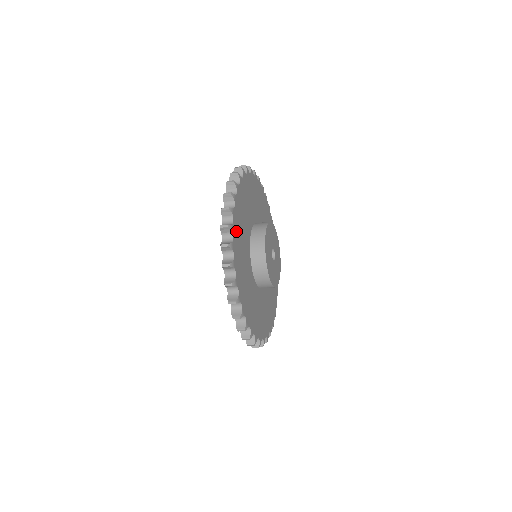
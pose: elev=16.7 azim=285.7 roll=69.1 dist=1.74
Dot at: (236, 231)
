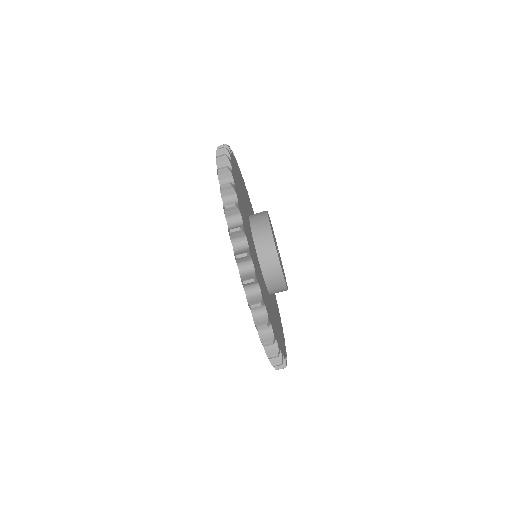
Dot at: (240, 174)
